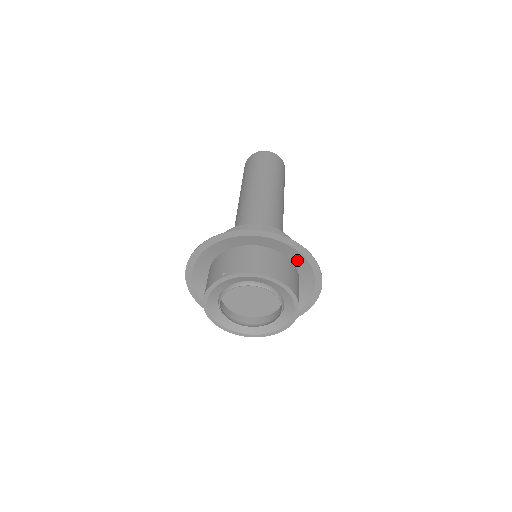
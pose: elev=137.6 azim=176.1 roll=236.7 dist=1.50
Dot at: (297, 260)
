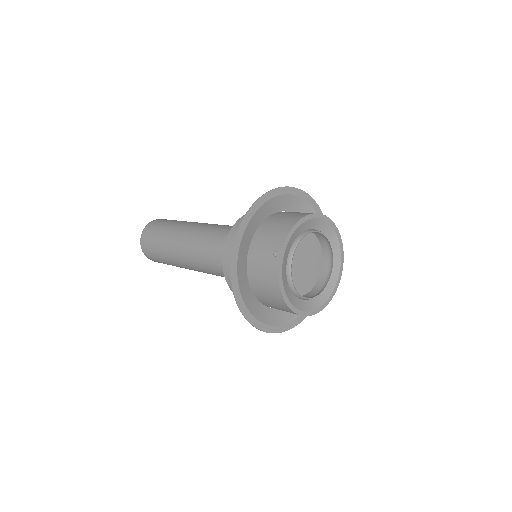
Dot at: (293, 206)
